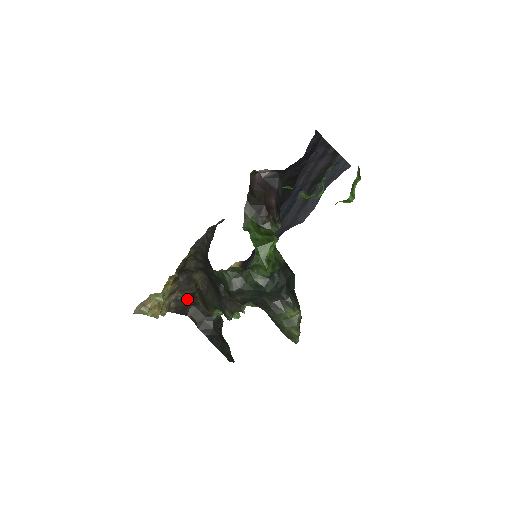
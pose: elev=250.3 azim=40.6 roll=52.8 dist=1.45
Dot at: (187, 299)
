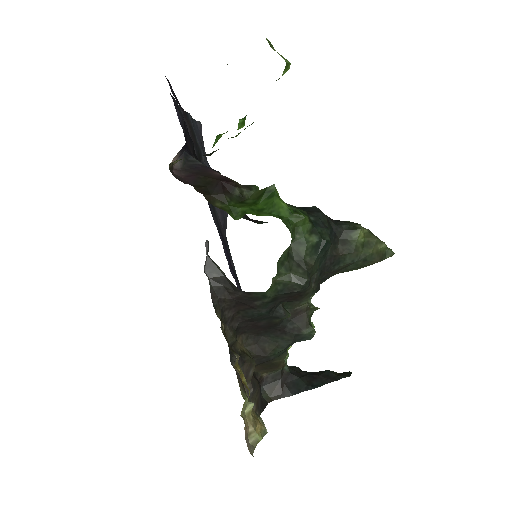
Dot at: (255, 383)
